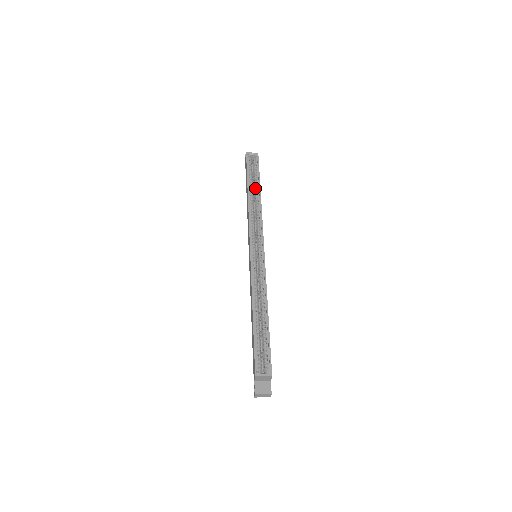
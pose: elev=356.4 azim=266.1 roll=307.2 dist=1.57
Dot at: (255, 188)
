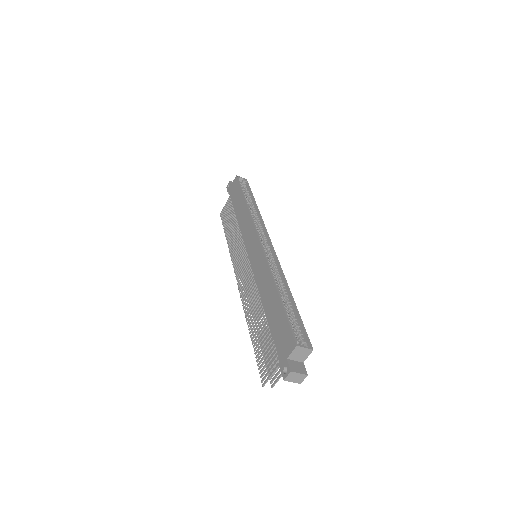
Dot at: (250, 202)
